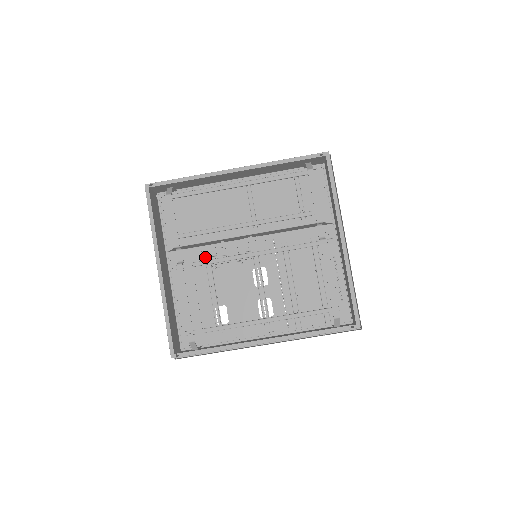
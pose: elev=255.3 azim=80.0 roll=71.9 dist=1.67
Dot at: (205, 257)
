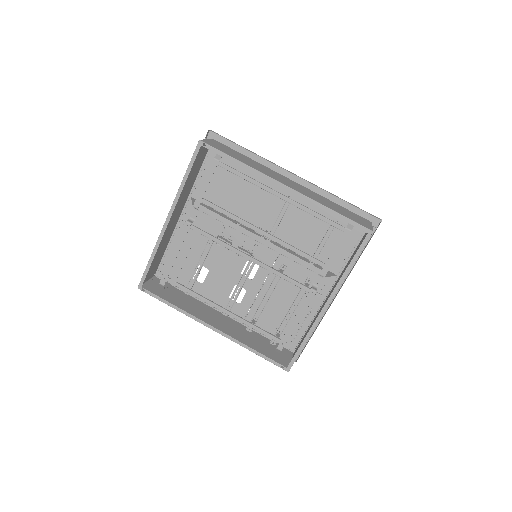
Dot at: (218, 222)
